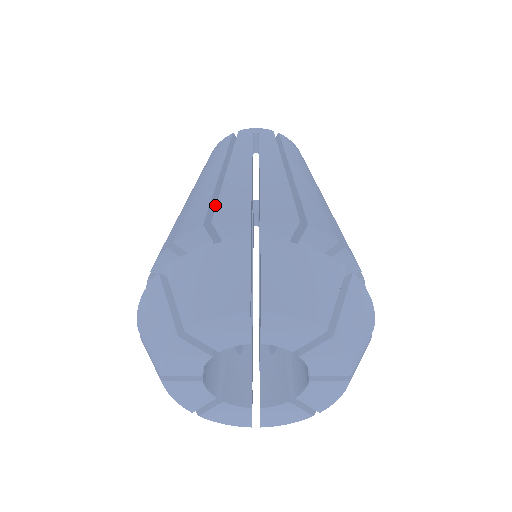
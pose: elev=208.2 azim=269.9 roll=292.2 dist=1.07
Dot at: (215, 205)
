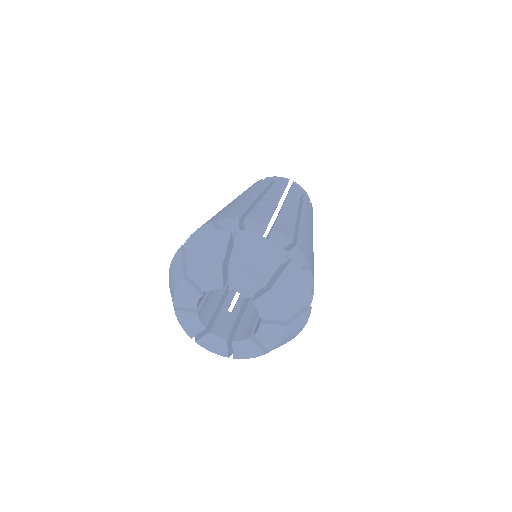
Dot at: occluded
